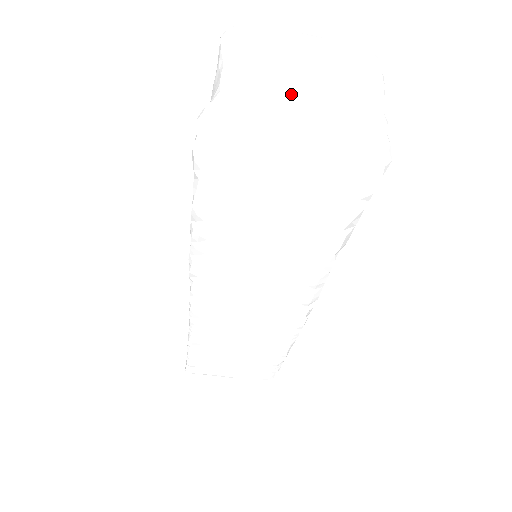
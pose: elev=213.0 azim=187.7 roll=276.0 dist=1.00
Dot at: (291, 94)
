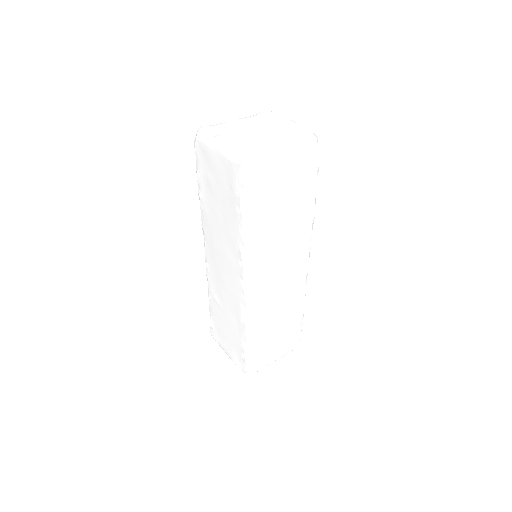
Dot at: (240, 130)
